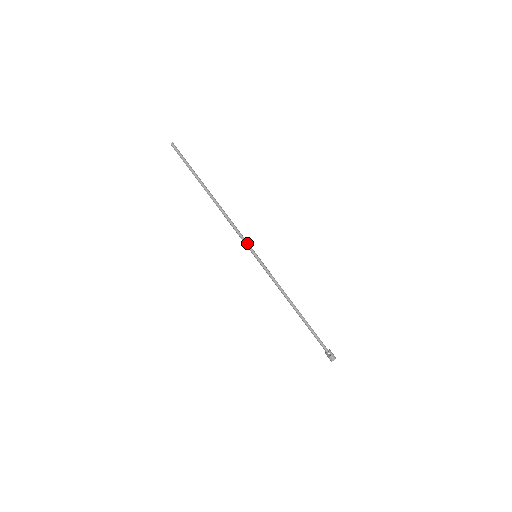
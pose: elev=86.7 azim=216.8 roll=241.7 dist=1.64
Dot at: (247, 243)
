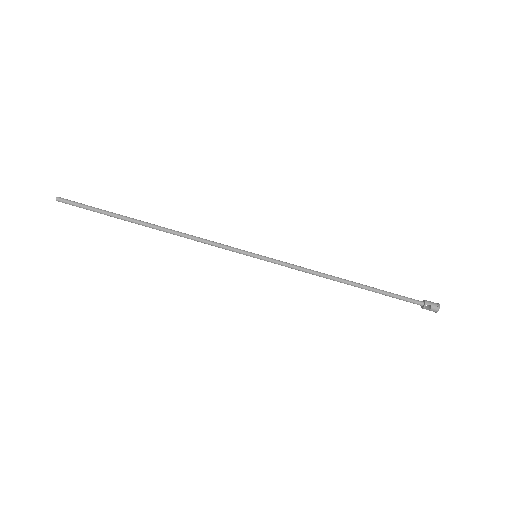
Dot at: (234, 249)
